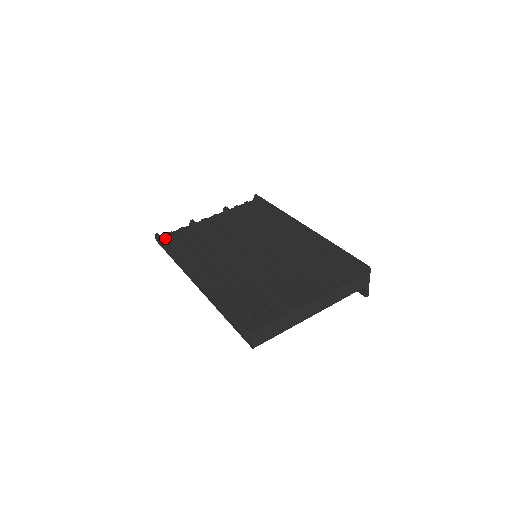
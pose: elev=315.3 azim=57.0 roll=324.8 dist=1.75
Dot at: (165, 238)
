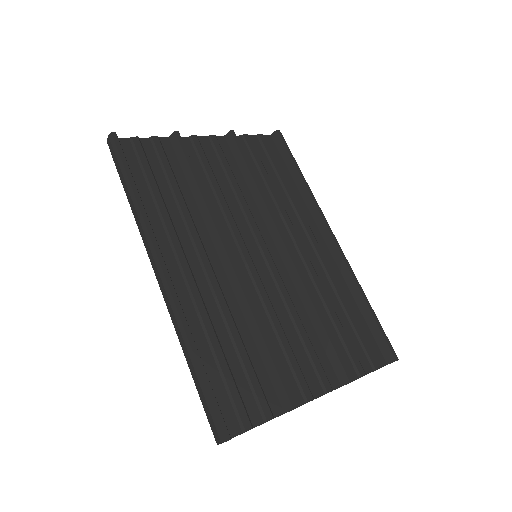
Dot at: (125, 146)
